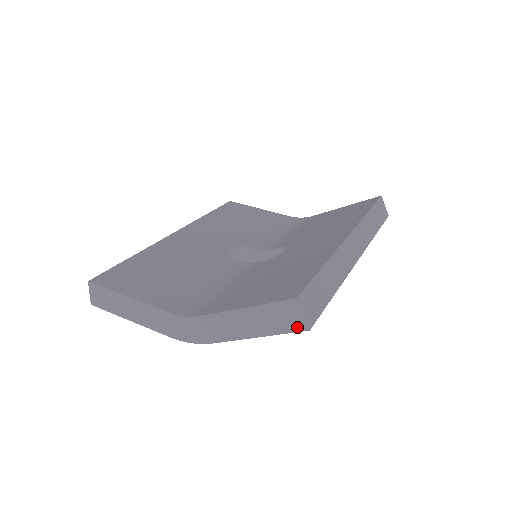
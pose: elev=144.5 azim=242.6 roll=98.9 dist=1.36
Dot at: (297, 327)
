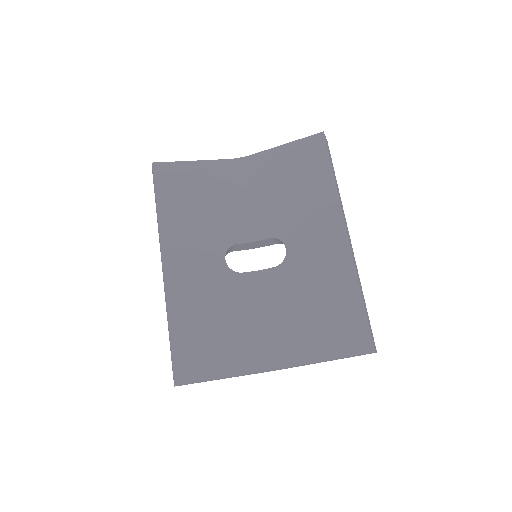
Dot at: occluded
